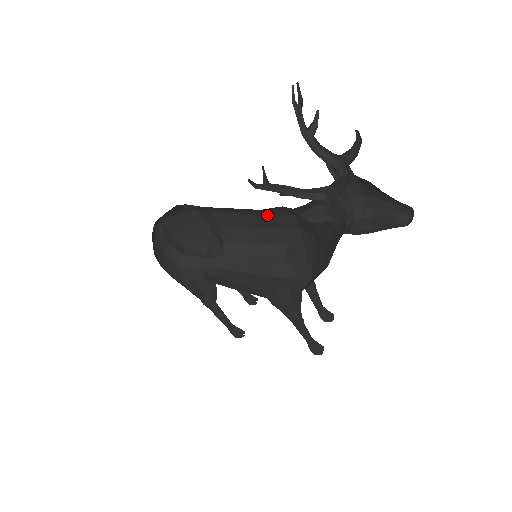
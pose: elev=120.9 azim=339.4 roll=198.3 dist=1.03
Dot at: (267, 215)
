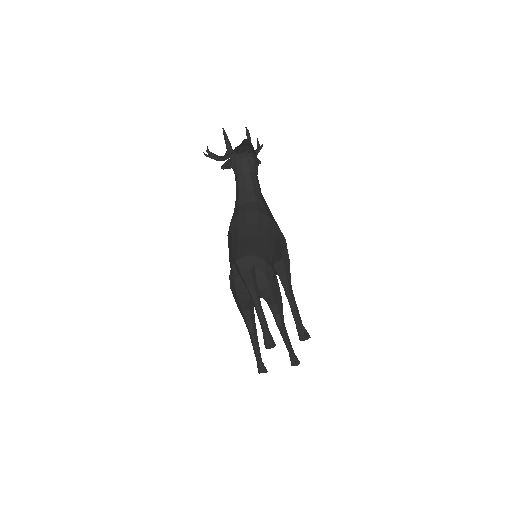
Dot at: (275, 237)
